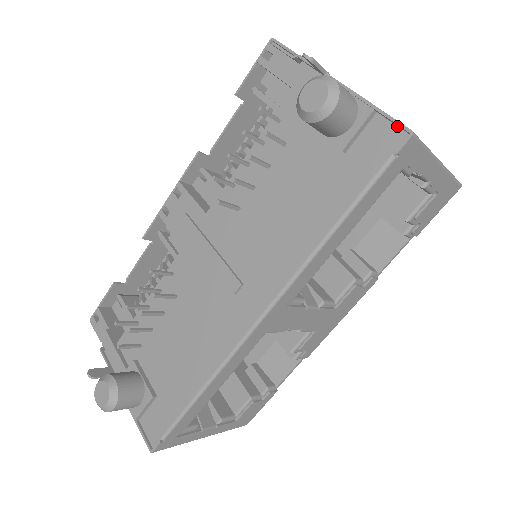
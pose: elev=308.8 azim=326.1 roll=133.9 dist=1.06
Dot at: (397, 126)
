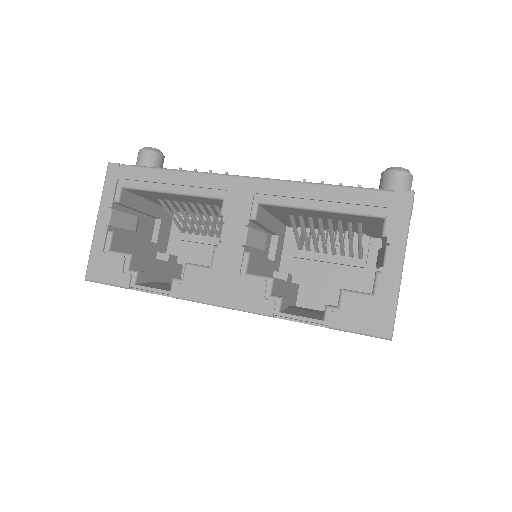
Dot at: occluded
